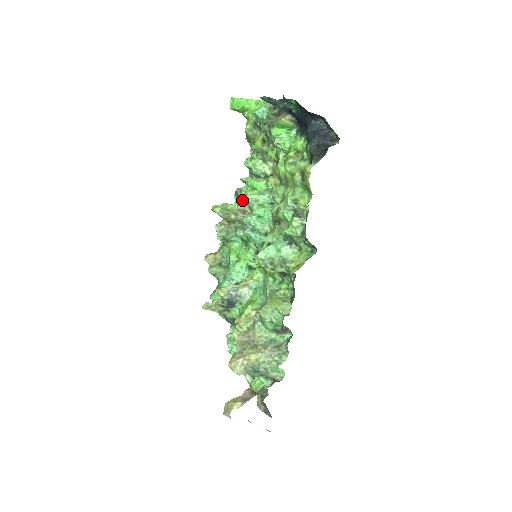
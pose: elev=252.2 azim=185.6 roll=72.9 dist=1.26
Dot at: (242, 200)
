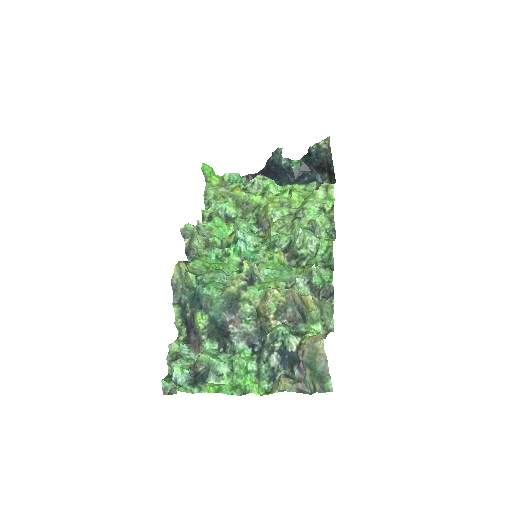
Dot at: (209, 231)
